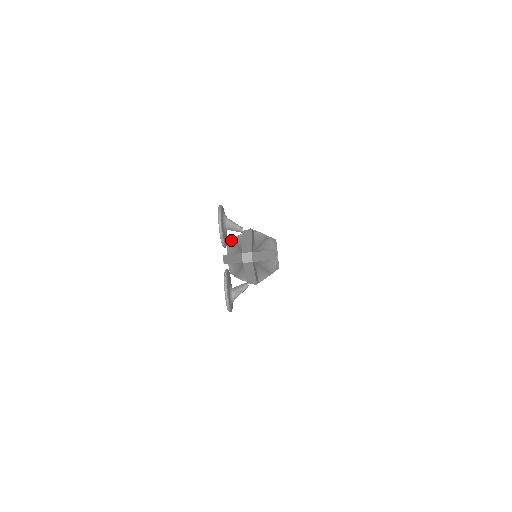
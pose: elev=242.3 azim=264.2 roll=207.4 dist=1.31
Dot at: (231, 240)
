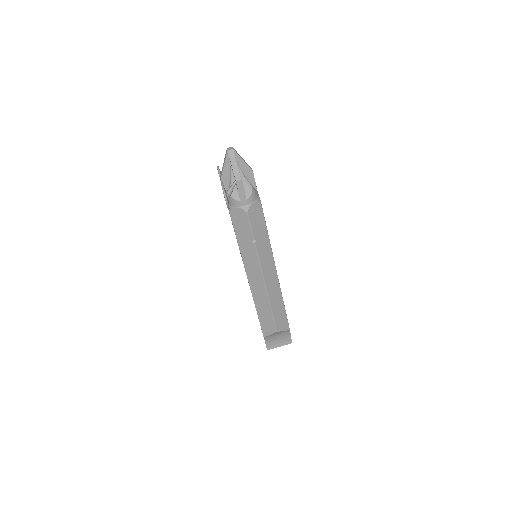
Dot at: occluded
